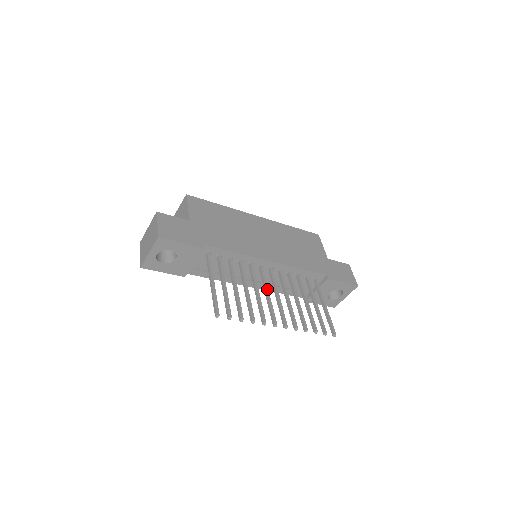
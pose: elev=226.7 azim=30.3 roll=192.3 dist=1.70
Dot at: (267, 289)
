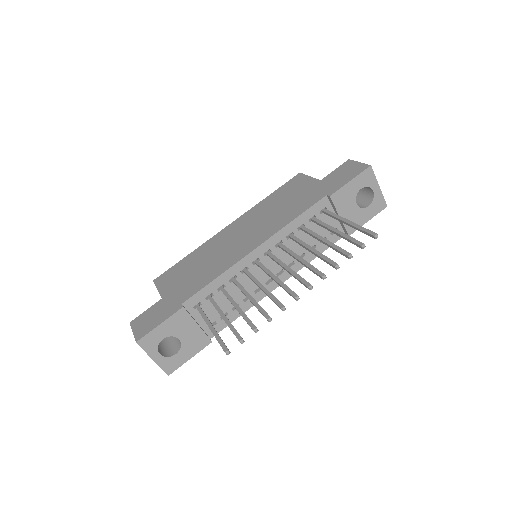
Dot at: (271, 274)
